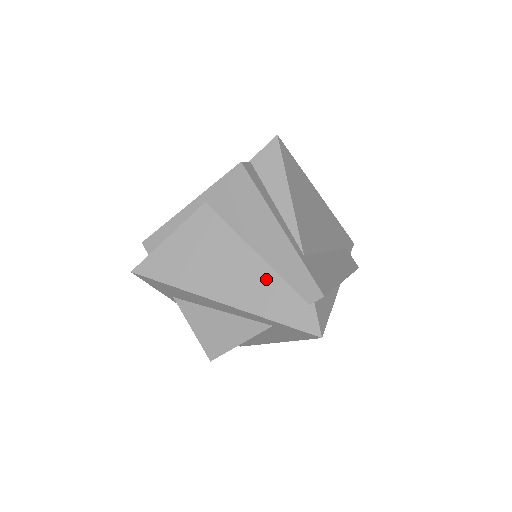
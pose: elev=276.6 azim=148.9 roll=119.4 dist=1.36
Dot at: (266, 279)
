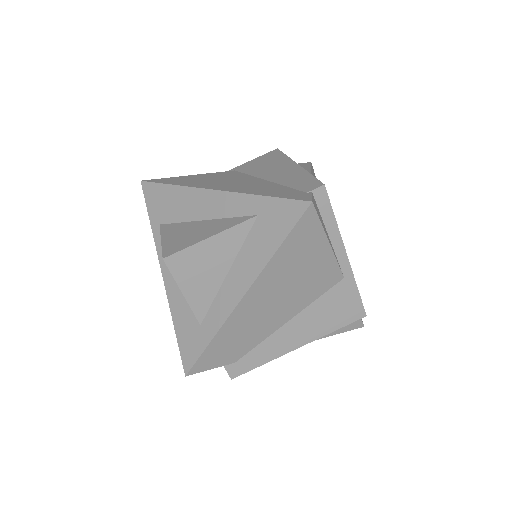
Dot at: (268, 186)
